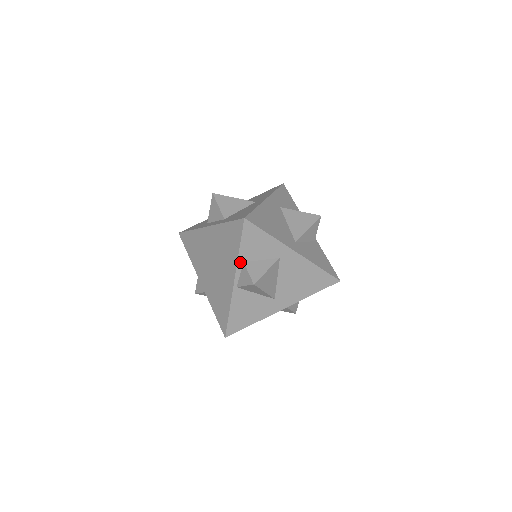
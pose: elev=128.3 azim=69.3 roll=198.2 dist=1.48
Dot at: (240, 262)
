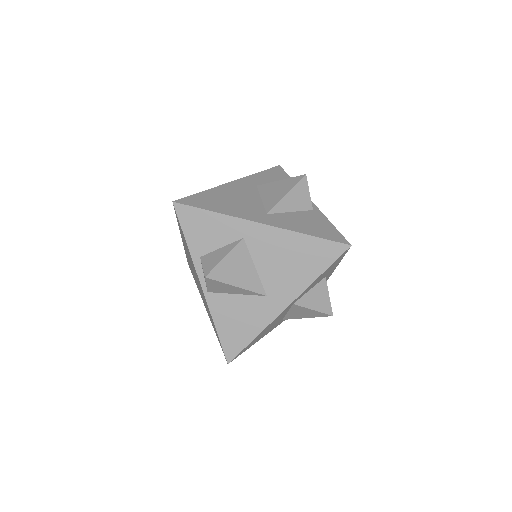
Dot at: (196, 258)
